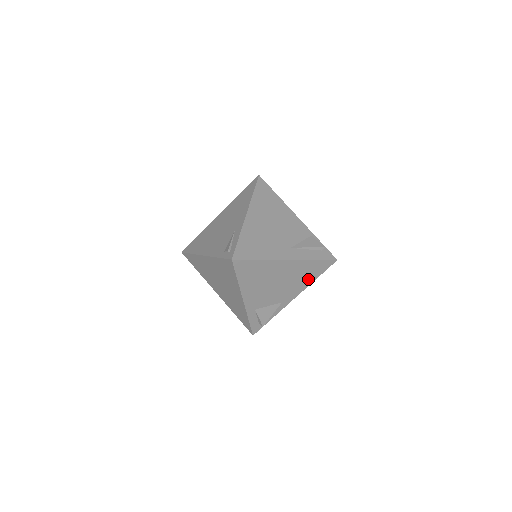
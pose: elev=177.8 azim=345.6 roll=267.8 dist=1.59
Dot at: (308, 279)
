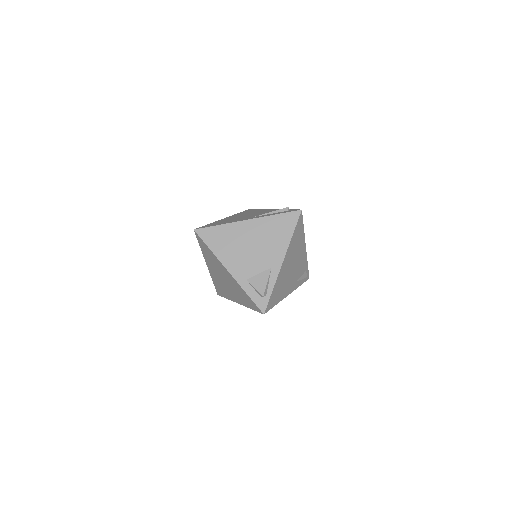
Dot at: (284, 236)
